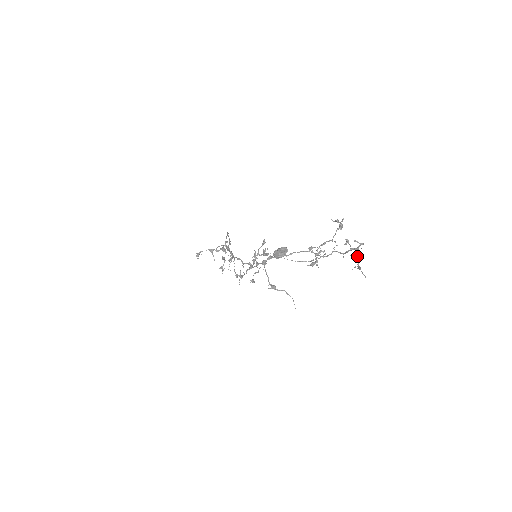
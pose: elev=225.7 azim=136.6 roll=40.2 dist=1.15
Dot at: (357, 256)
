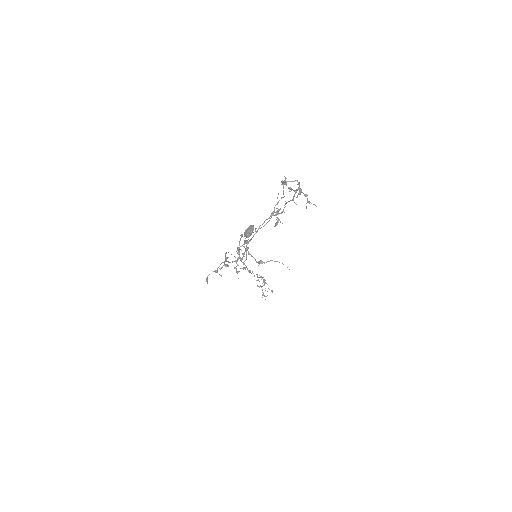
Dot at: (304, 195)
